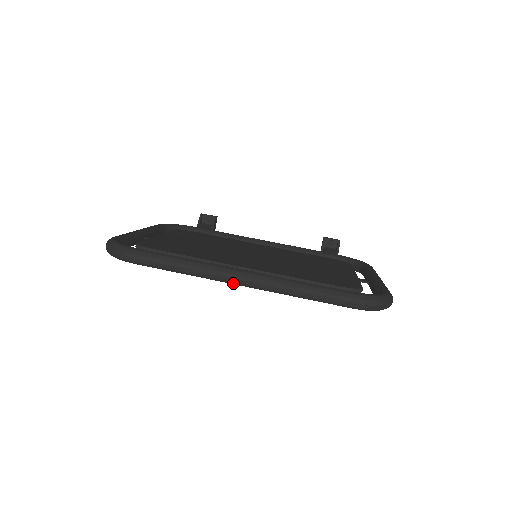
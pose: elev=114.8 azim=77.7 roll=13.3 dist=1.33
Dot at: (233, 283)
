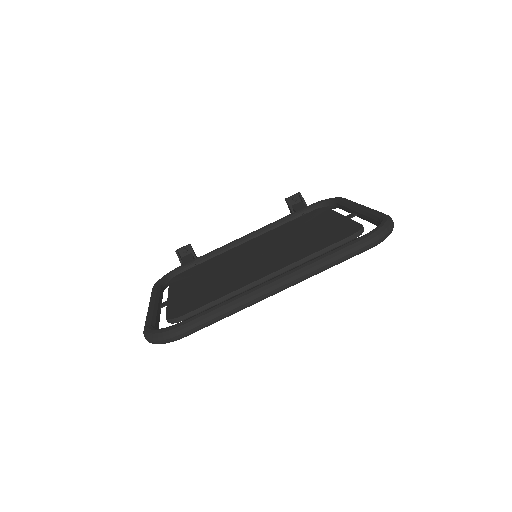
Dot at: (272, 295)
